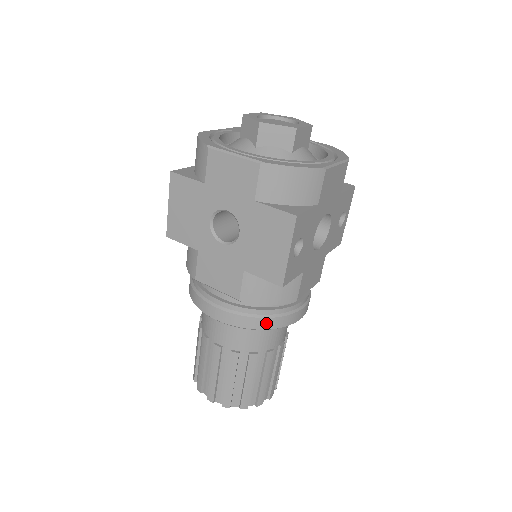
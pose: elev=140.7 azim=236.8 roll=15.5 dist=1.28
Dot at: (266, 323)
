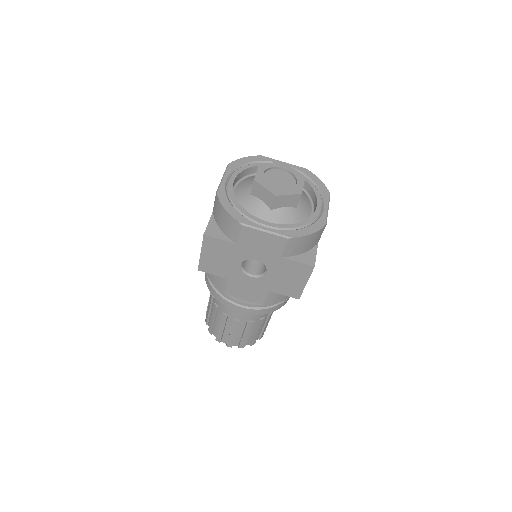
Dot at: (277, 307)
